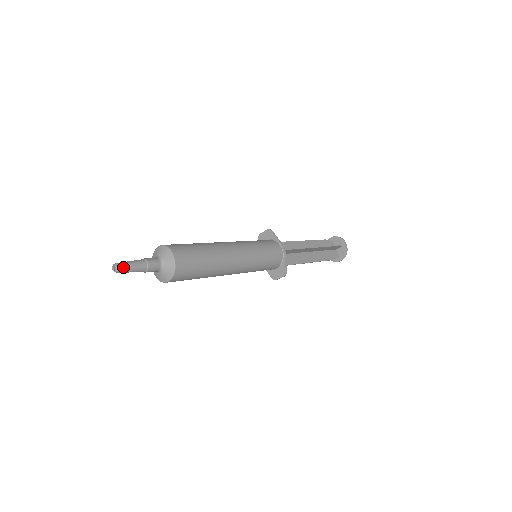
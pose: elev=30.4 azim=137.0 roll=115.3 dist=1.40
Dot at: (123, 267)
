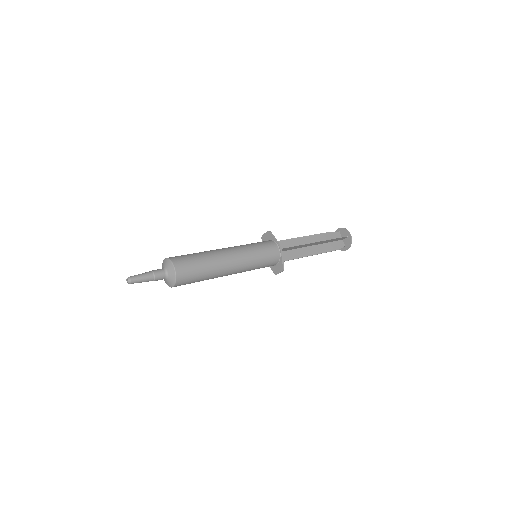
Dot at: (134, 280)
